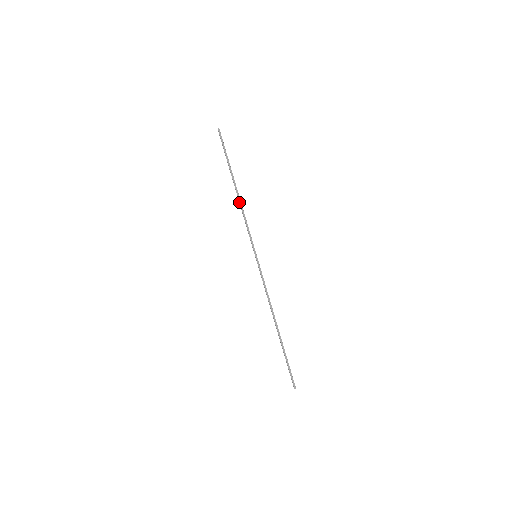
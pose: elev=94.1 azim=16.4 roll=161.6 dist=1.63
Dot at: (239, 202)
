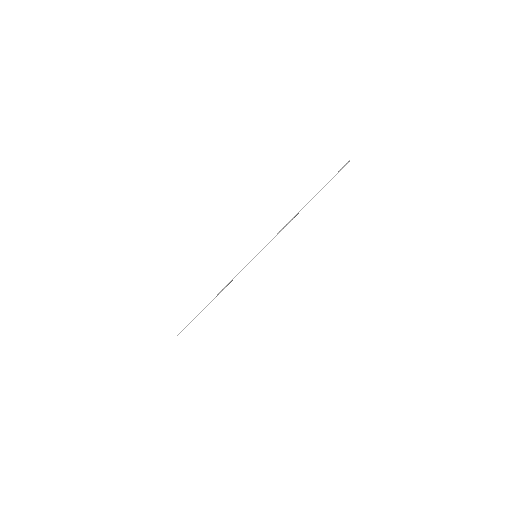
Dot at: (293, 218)
